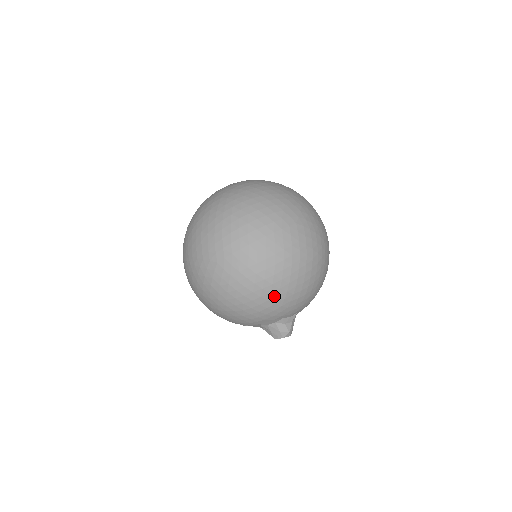
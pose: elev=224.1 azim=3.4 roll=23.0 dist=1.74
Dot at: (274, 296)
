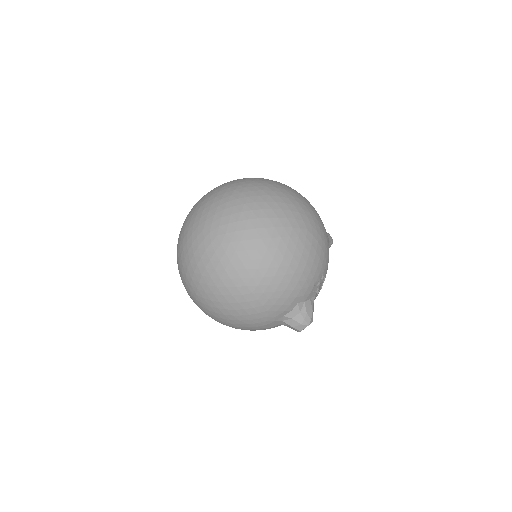
Dot at: (241, 310)
